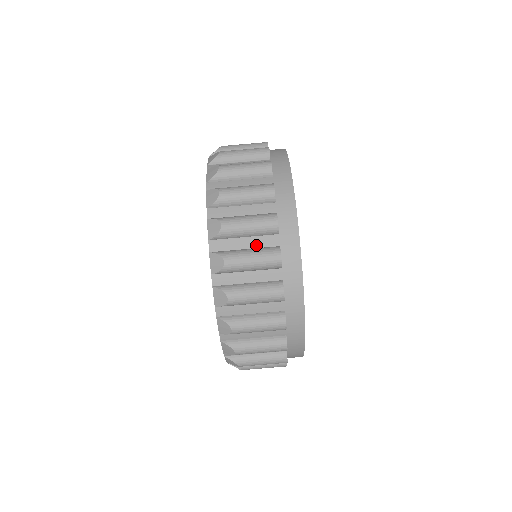
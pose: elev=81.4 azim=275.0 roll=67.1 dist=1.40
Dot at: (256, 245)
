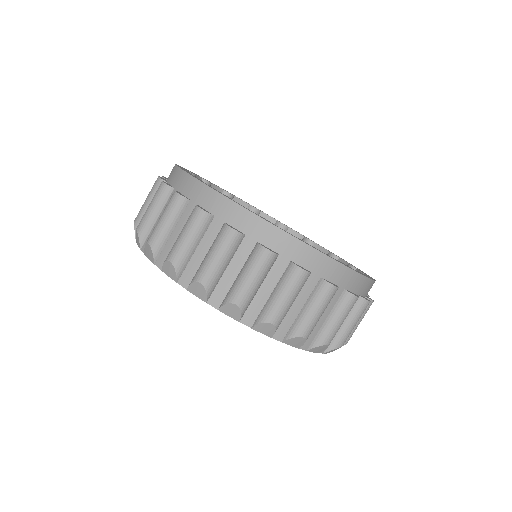
Dot at: (305, 298)
